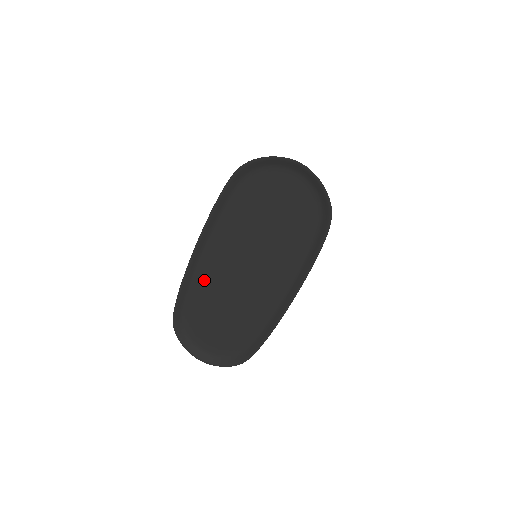
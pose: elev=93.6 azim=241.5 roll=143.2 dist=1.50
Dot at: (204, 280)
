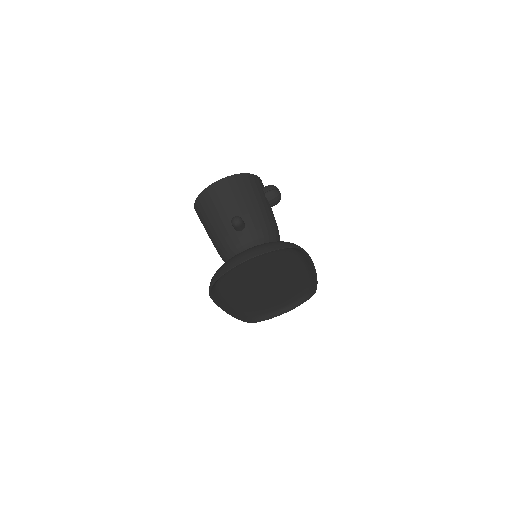
Dot at: (247, 305)
